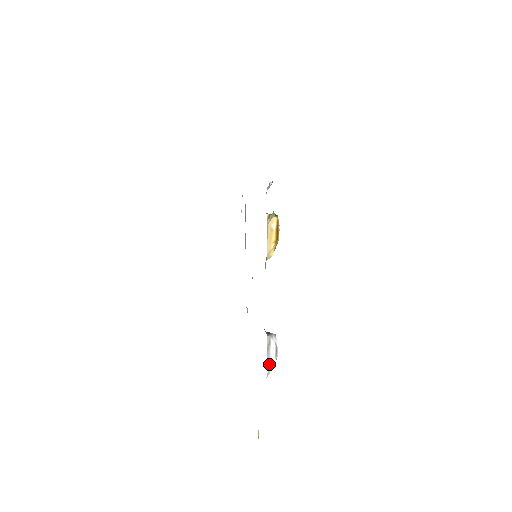
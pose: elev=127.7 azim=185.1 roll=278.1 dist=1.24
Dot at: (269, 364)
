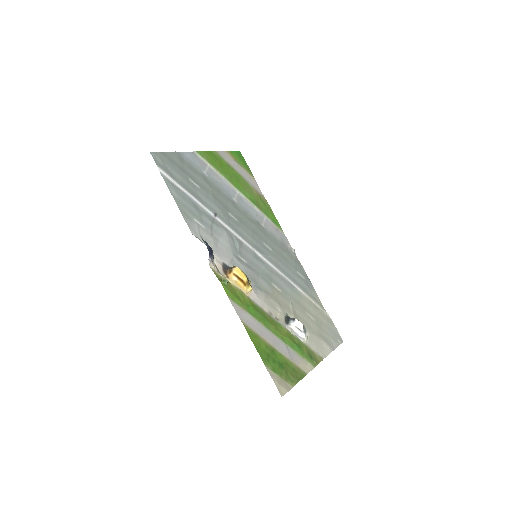
Dot at: (301, 338)
